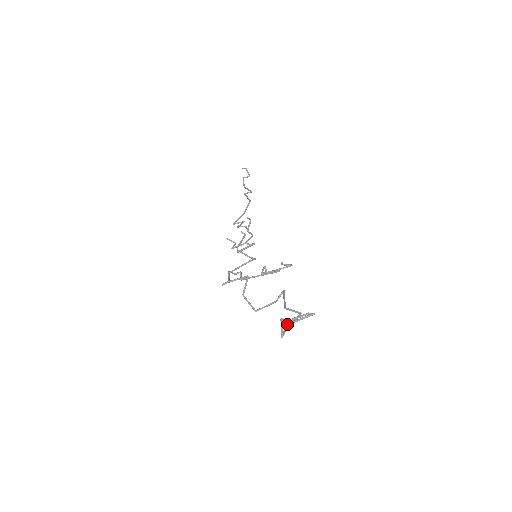
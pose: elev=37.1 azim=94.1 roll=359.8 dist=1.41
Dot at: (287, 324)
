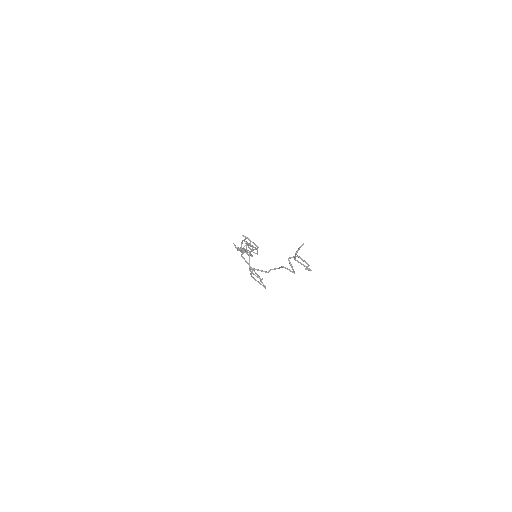
Dot at: (295, 258)
